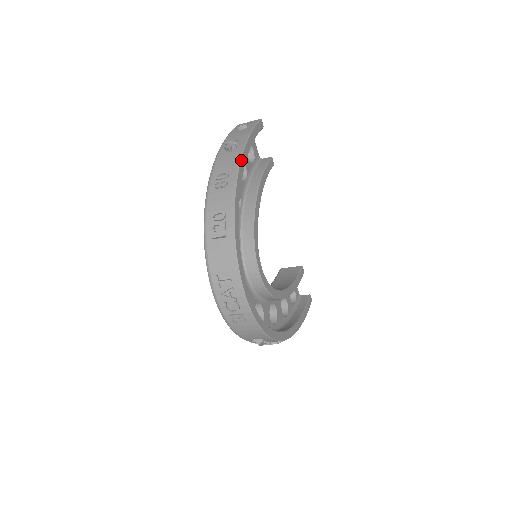
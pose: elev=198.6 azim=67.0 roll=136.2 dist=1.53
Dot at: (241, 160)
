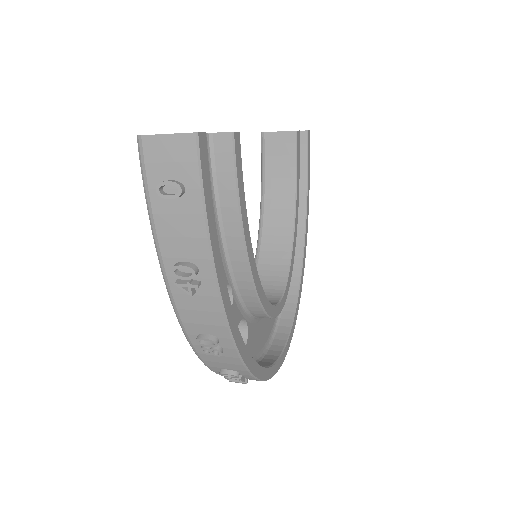
Dot at: (226, 315)
